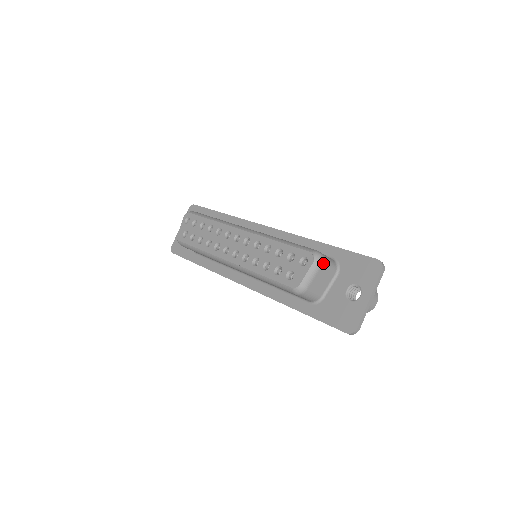
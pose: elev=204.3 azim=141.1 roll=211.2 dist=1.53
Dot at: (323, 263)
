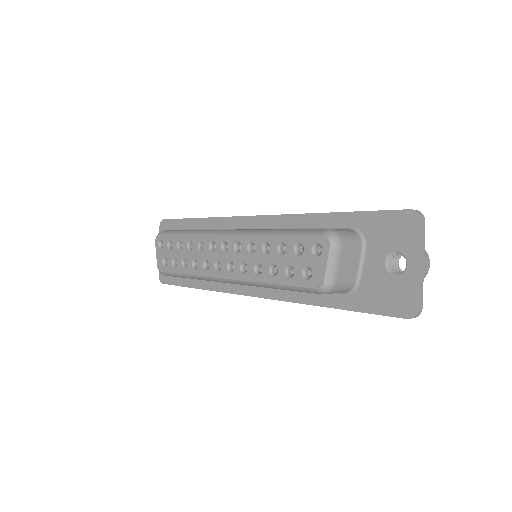
Dot at: (342, 242)
